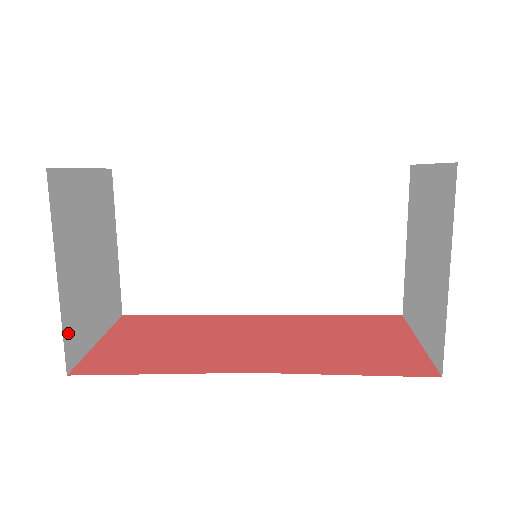
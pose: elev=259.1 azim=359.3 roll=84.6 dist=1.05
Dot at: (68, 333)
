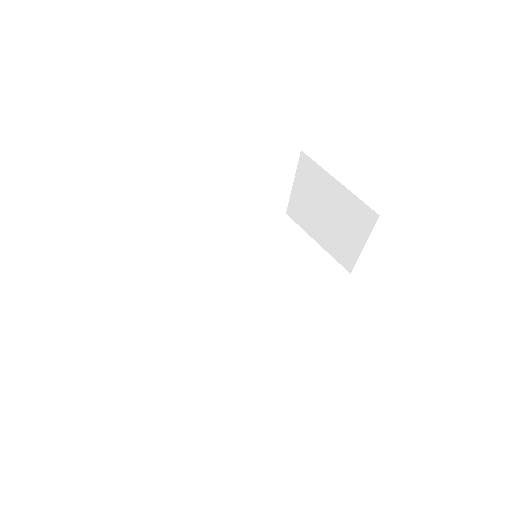
Dot at: occluded
